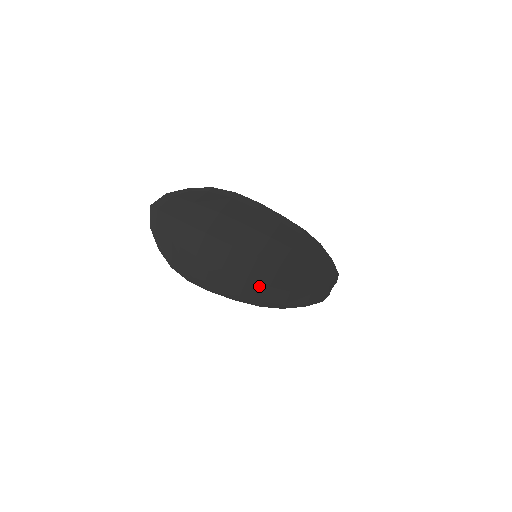
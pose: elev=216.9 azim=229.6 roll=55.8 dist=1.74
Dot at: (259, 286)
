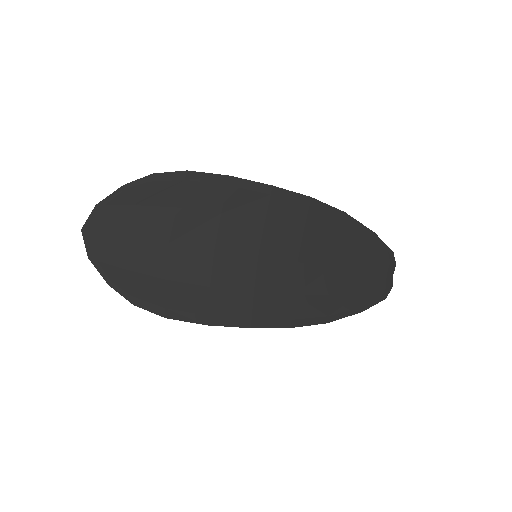
Dot at: (277, 298)
